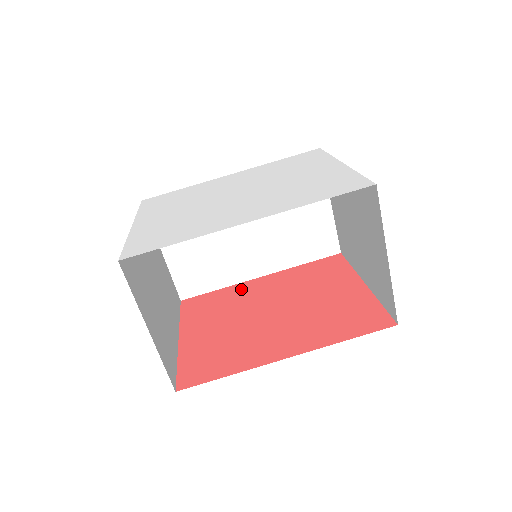
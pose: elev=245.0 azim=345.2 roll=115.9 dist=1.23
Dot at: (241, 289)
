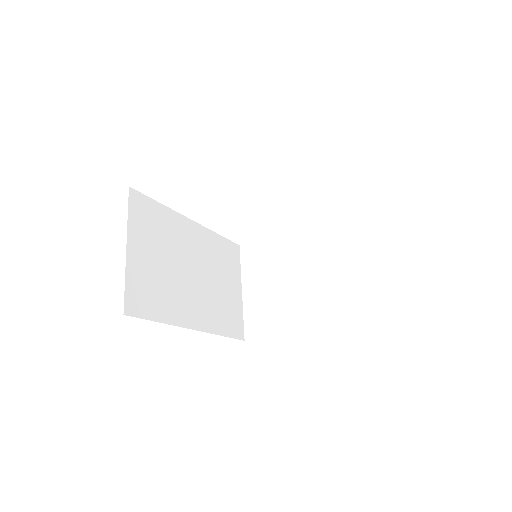
Dot at: occluded
